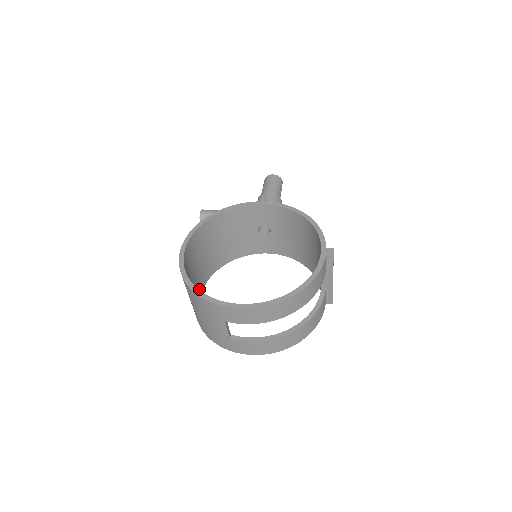
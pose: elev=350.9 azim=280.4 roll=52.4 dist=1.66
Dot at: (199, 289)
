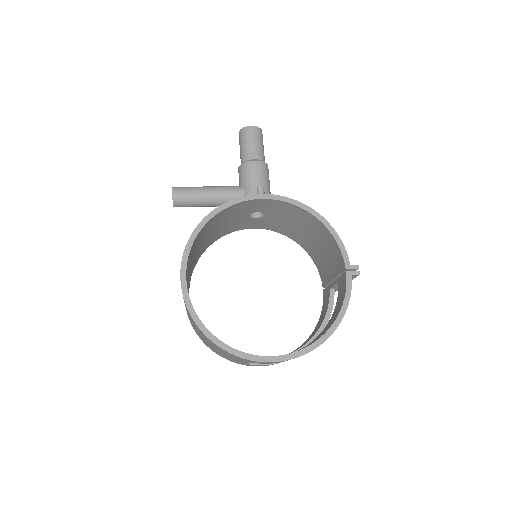
Dot at: occluded
